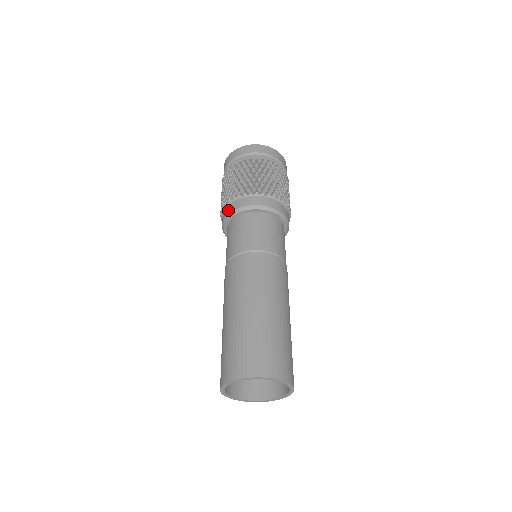
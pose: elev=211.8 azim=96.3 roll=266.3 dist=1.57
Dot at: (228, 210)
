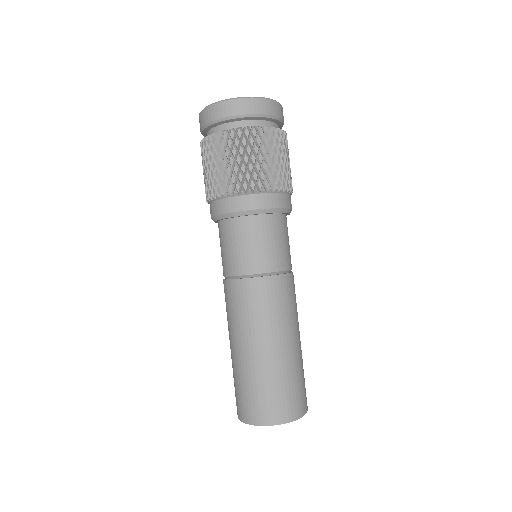
Dot at: (220, 208)
